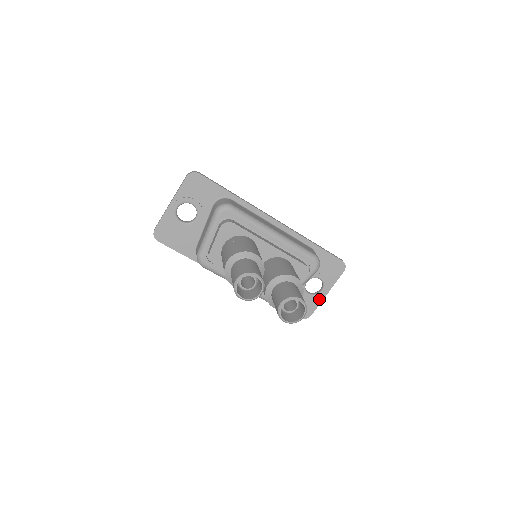
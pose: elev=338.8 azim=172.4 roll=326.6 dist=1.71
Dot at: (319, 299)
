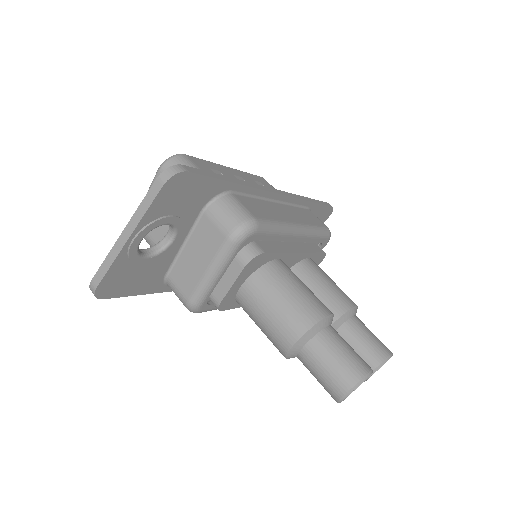
Dot at: occluded
